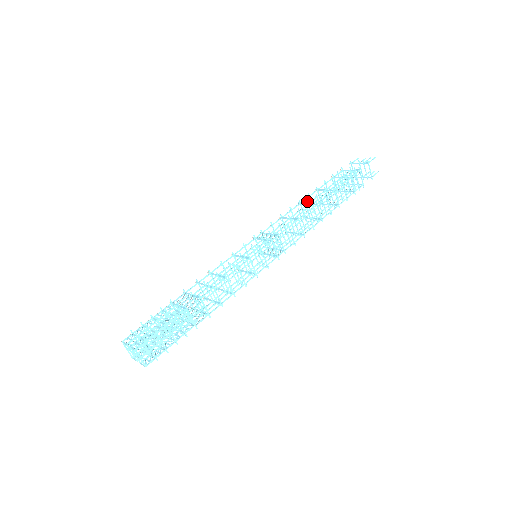
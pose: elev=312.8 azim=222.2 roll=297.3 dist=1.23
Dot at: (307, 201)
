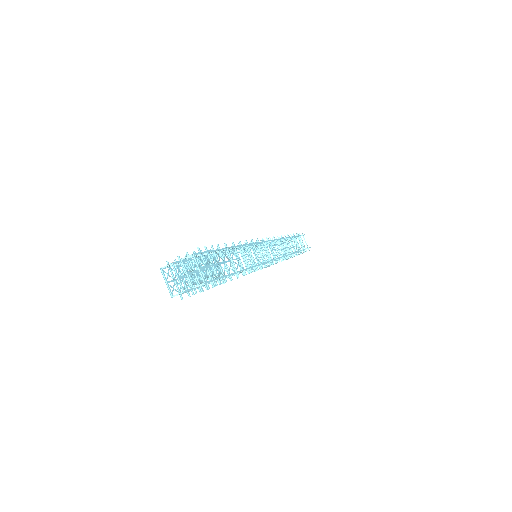
Dot at: occluded
